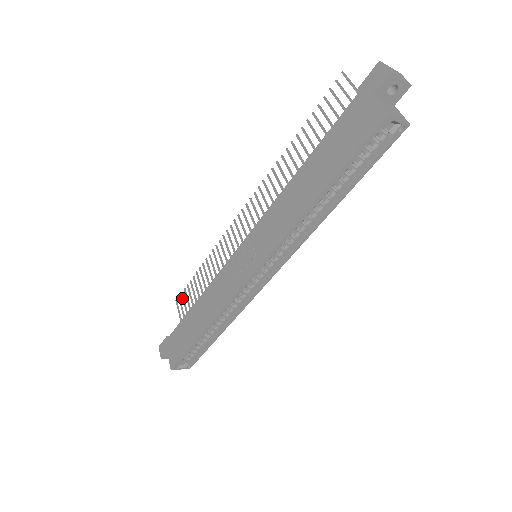
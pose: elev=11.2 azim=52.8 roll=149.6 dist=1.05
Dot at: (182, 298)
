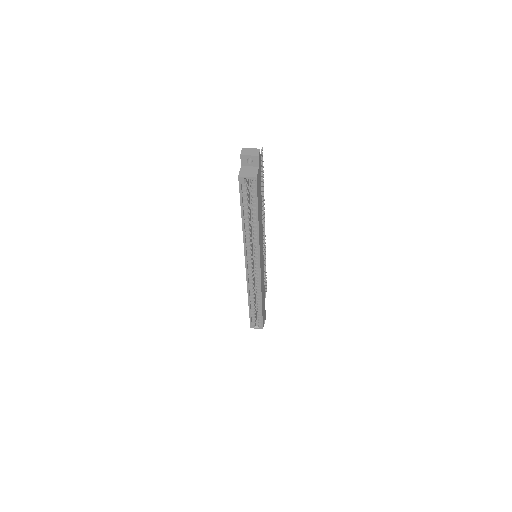
Dot at: occluded
